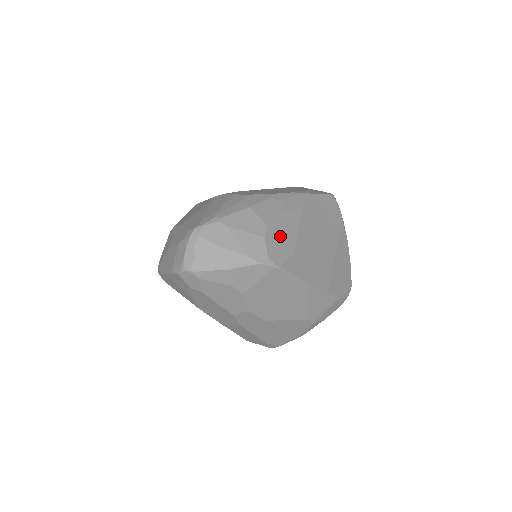
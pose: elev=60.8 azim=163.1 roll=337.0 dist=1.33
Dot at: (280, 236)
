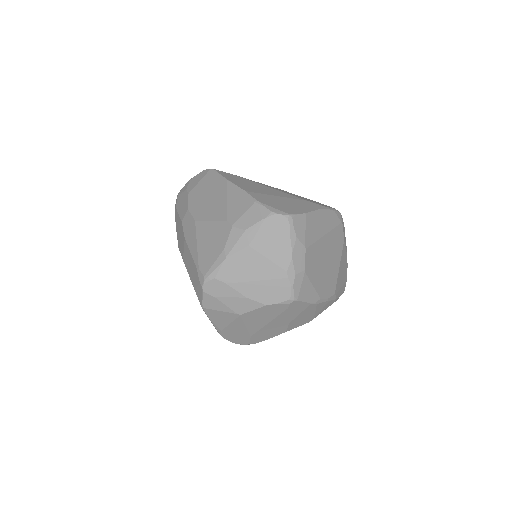
Dot at: occluded
